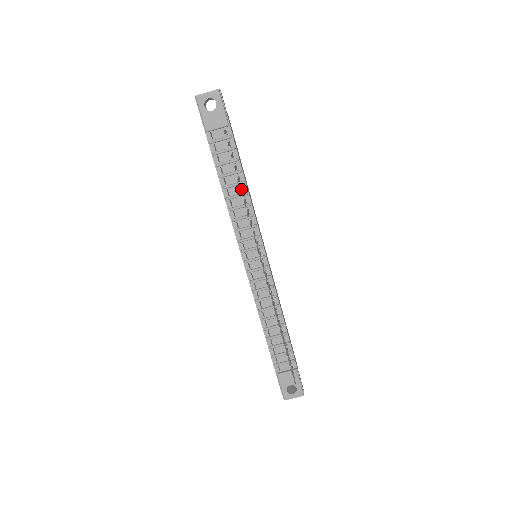
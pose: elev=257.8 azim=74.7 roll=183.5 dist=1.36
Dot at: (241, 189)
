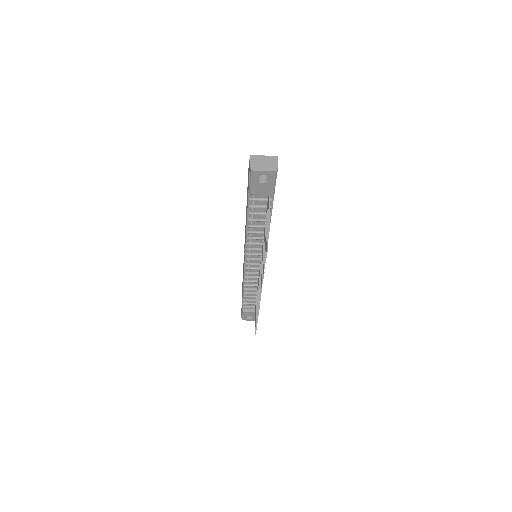
Dot at: occluded
